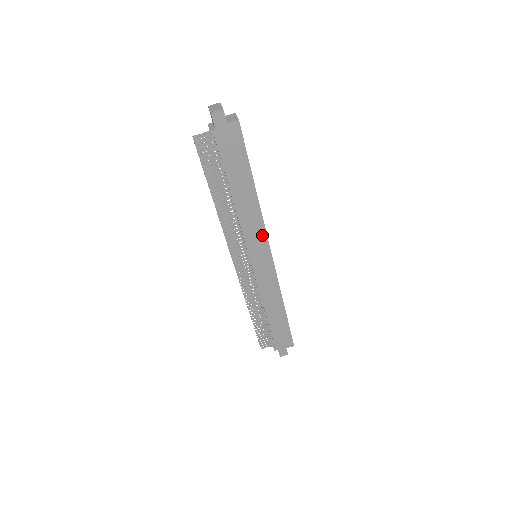
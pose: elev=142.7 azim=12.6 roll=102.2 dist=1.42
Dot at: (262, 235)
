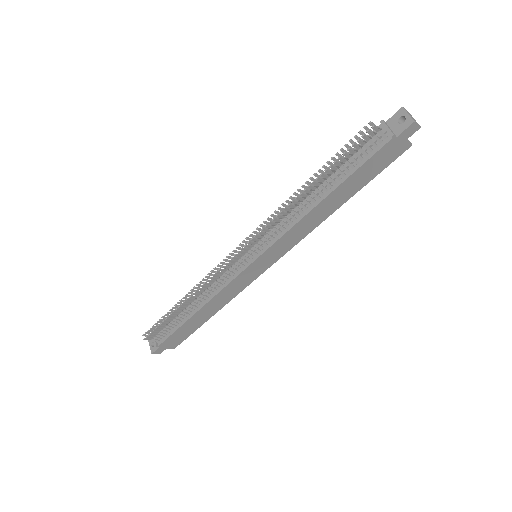
Dot at: (291, 245)
